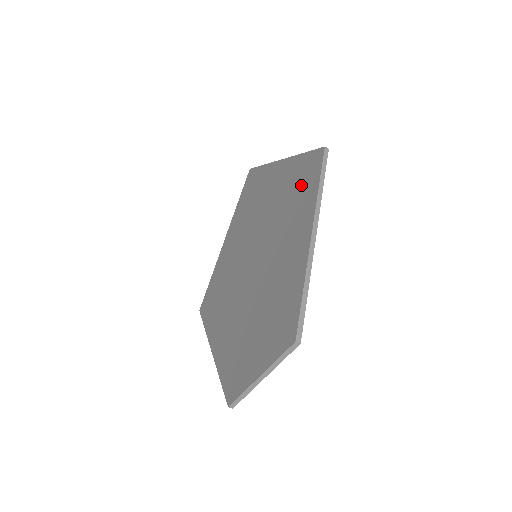
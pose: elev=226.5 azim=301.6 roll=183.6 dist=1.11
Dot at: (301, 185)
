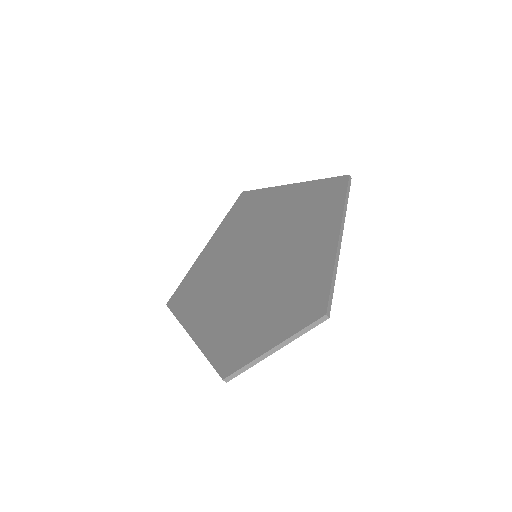
Dot at: (320, 201)
